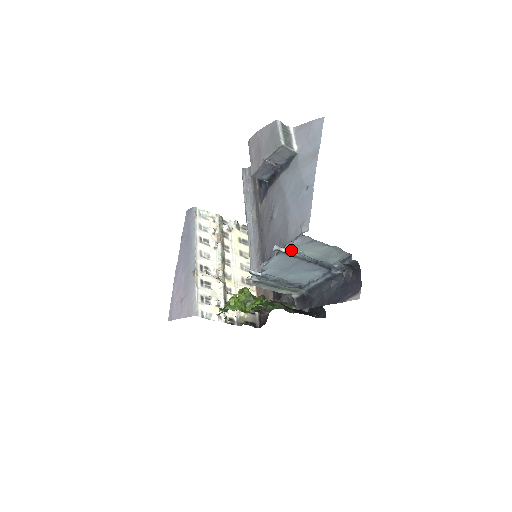
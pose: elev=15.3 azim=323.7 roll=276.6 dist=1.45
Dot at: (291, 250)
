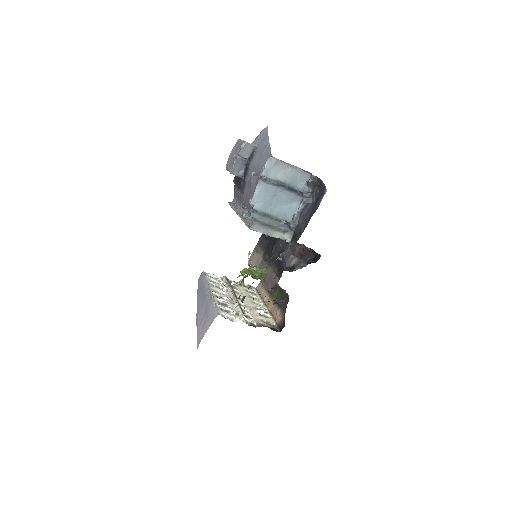
Dot at: (266, 177)
